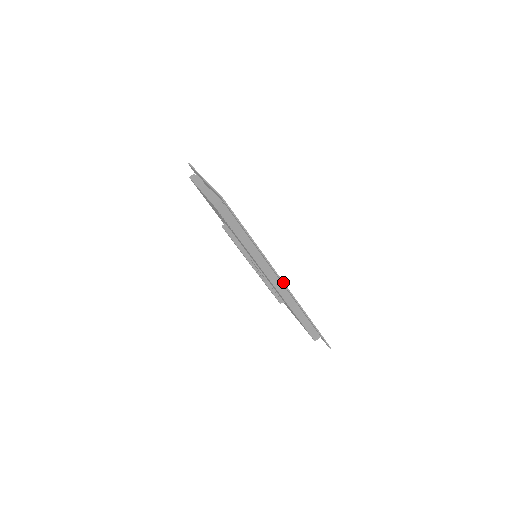
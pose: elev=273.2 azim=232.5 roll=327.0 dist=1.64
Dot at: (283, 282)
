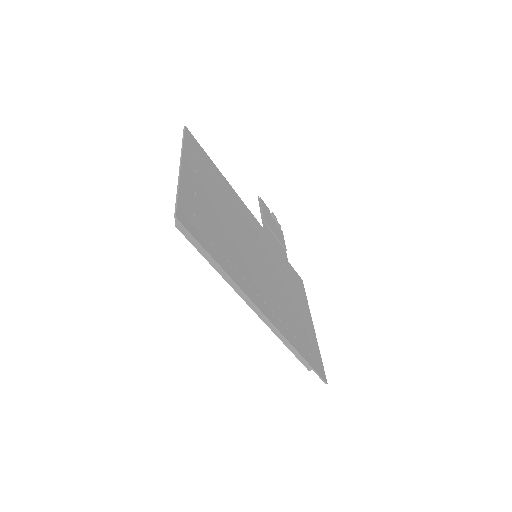
Dot at: (265, 316)
